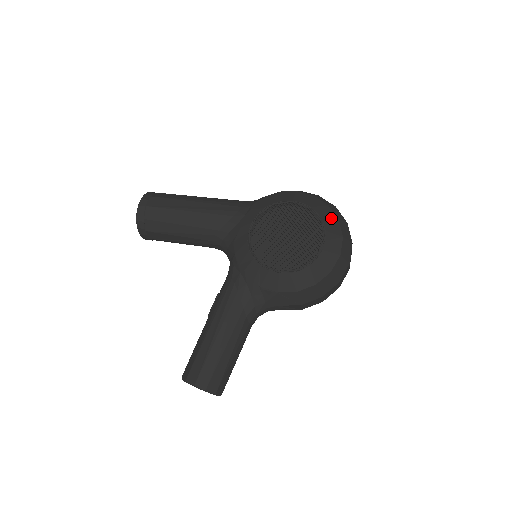
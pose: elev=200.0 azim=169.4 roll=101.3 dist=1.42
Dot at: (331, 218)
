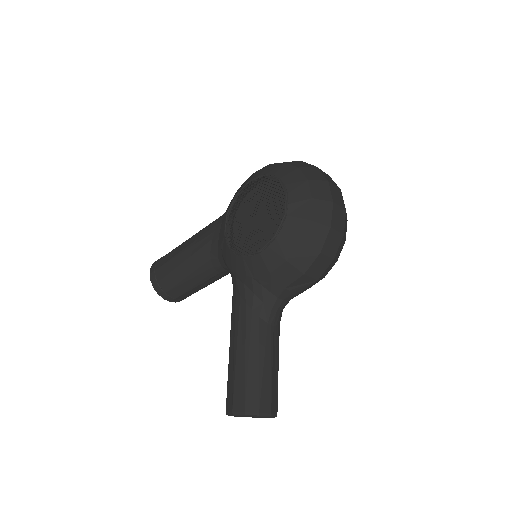
Dot at: (289, 171)
